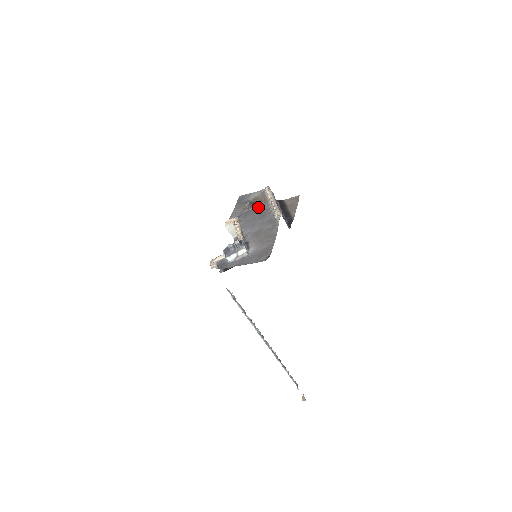
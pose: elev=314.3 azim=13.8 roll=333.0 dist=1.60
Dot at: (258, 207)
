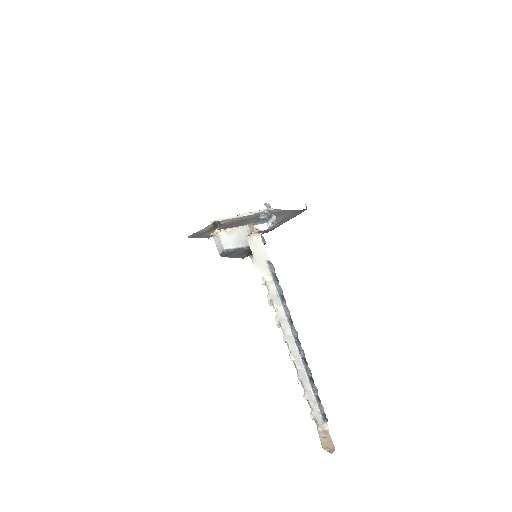
Dot at: (227, 224)
